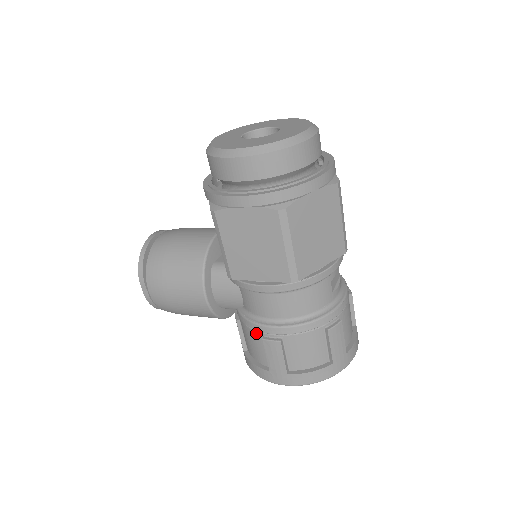
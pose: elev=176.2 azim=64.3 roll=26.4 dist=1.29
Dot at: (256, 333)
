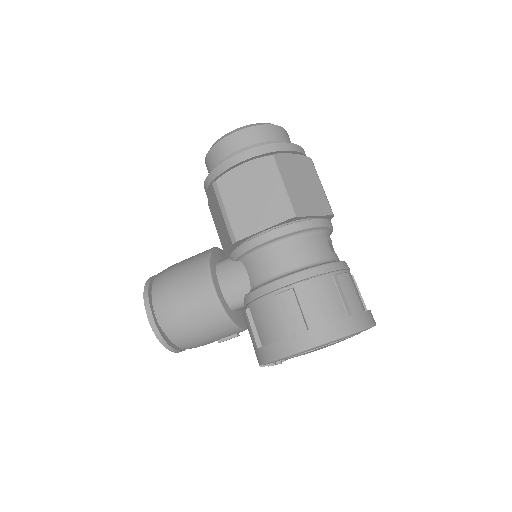
Dot at: (267, 298)
